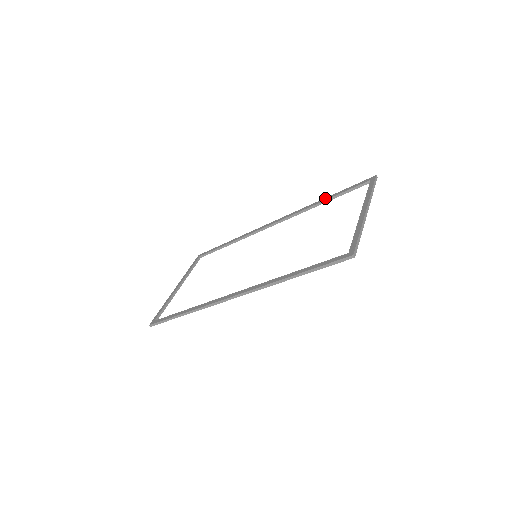
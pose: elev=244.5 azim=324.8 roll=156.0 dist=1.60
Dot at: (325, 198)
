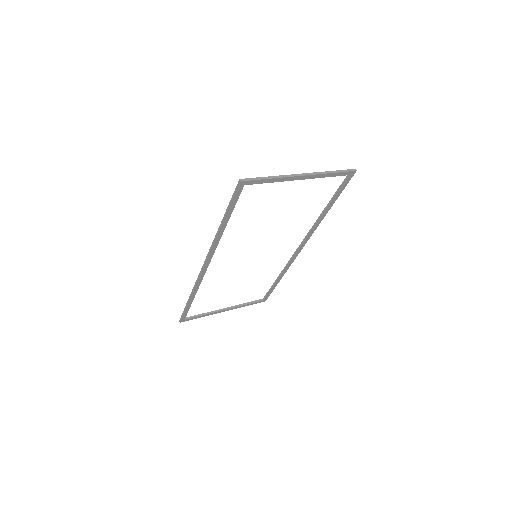
Dot at: (327, 208)
